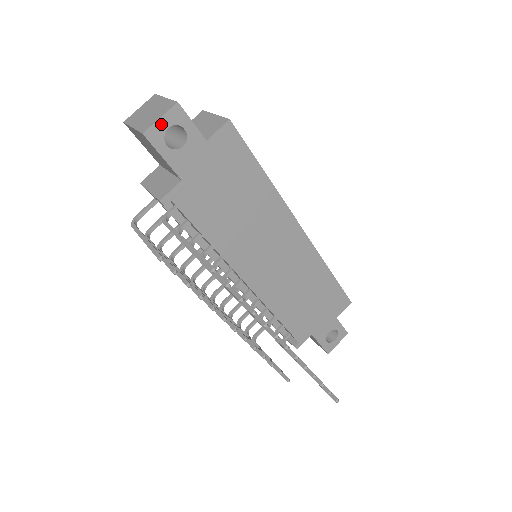
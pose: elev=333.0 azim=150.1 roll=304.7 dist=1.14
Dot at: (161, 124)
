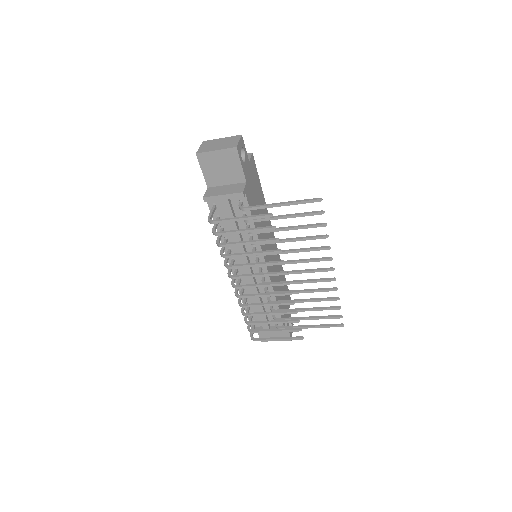
Dot at: (239, 144)
